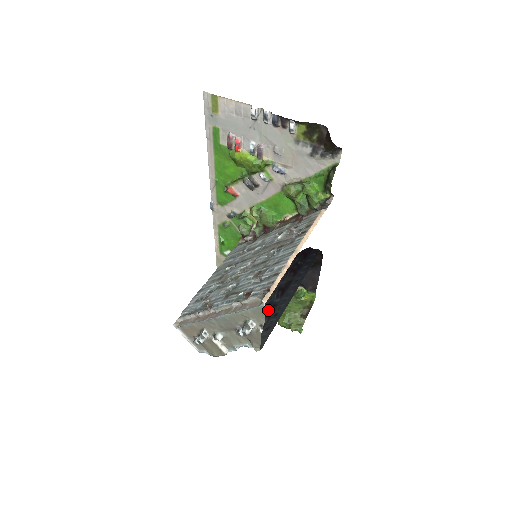
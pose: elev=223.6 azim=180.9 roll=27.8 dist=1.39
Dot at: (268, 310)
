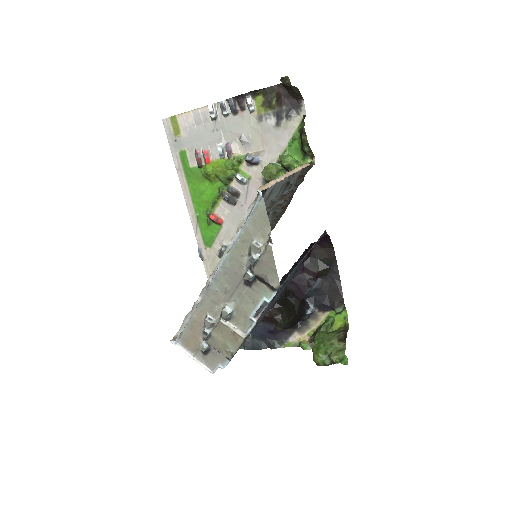
Dot at: (283, 278)
